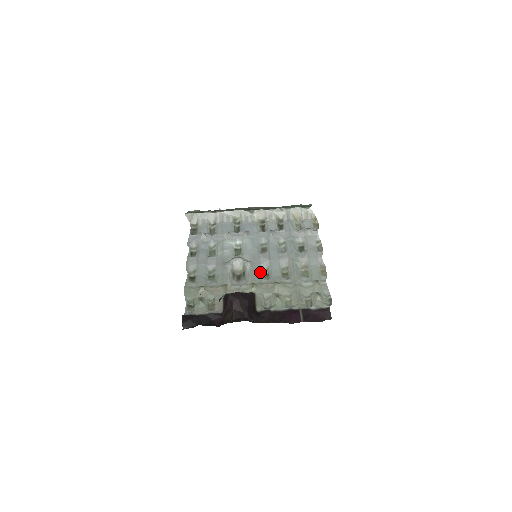
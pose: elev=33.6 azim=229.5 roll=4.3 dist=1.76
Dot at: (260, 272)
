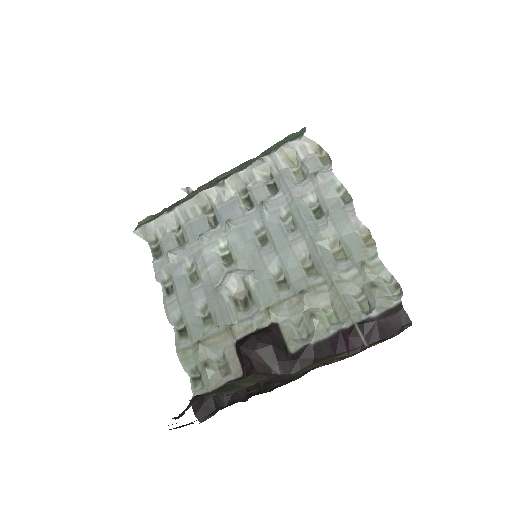
Dot at: (272, 282)
